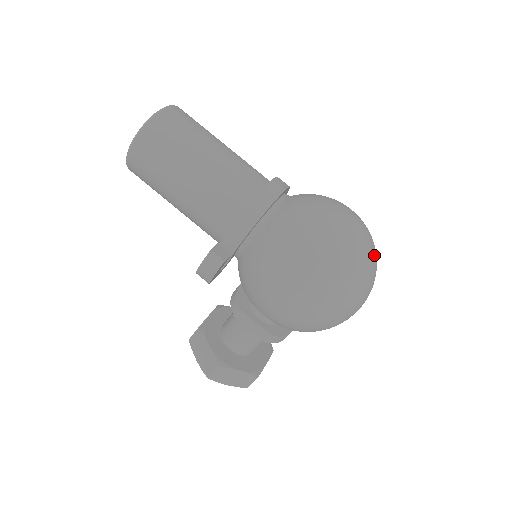
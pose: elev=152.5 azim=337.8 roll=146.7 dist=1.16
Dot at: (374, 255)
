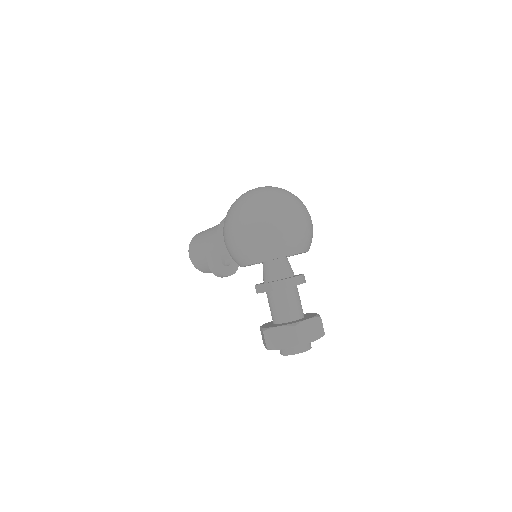
Dot at: (276, 190)
